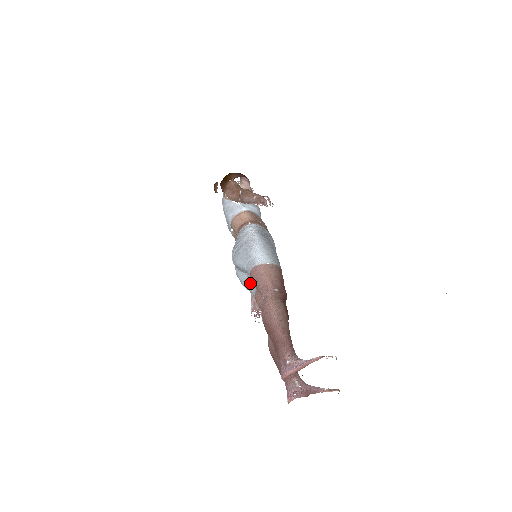
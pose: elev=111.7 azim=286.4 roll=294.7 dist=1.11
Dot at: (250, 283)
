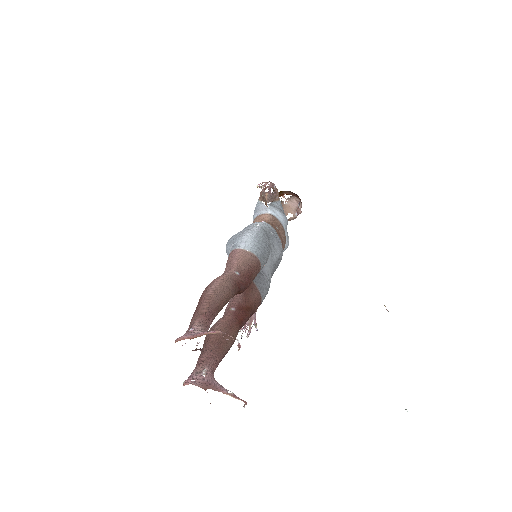
Dot at: occluded
